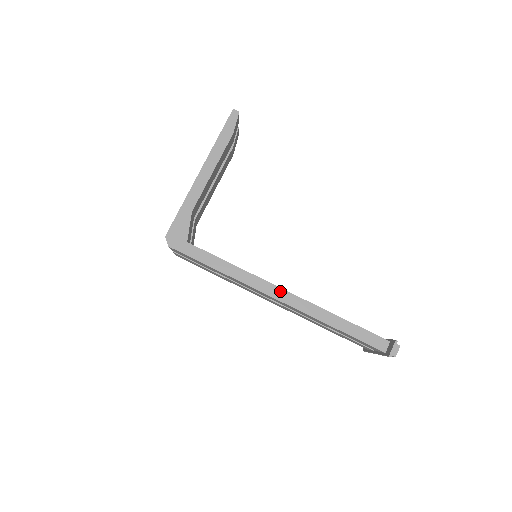
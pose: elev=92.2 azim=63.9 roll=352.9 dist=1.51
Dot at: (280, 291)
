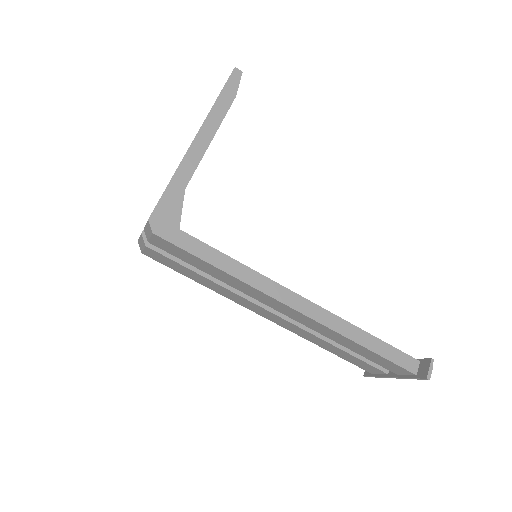
Dot at: (299, 299)
